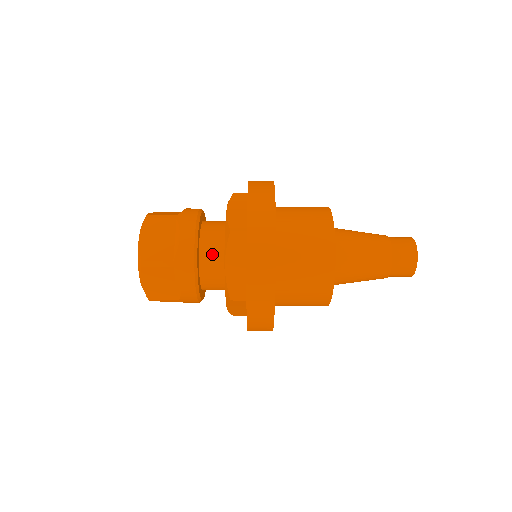
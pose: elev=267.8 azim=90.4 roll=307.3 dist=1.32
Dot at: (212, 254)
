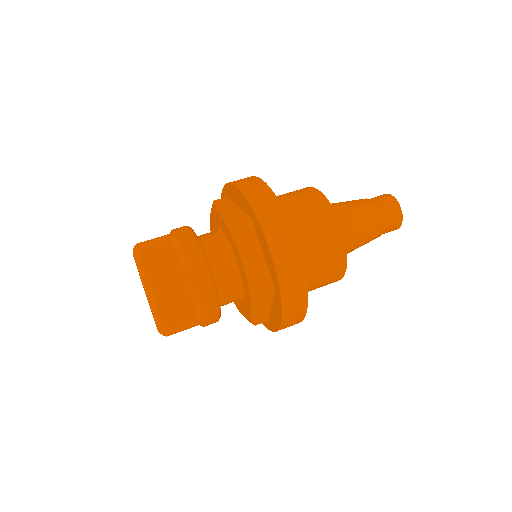
Dot at: (207, 234)
